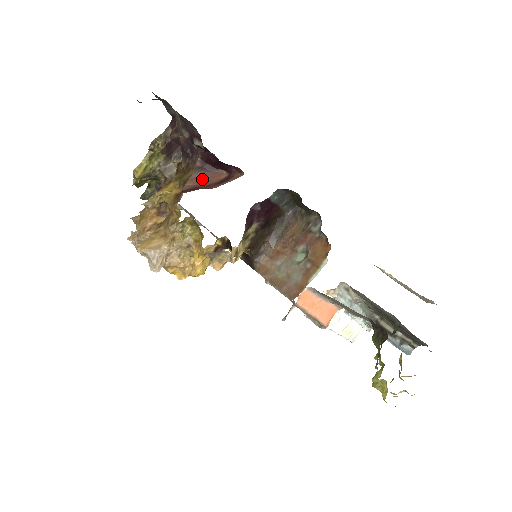
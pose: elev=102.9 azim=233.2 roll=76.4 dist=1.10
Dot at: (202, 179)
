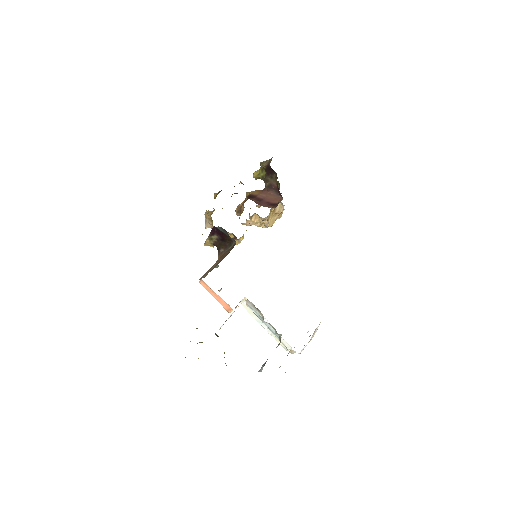
Dot at: (272, 197)
